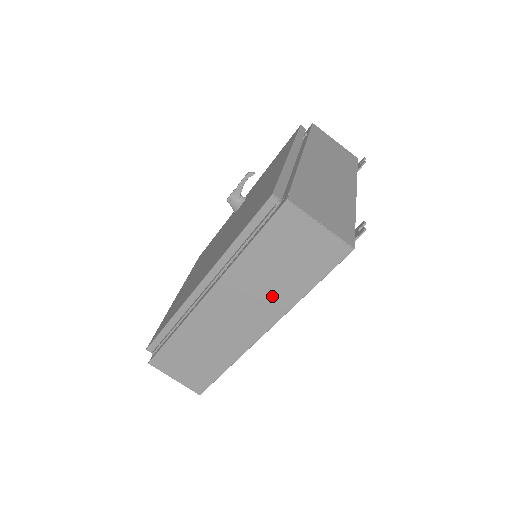
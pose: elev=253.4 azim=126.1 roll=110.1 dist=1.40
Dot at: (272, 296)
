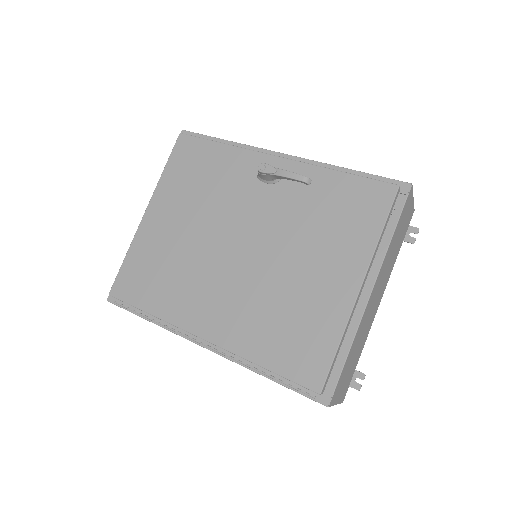
Dot at: occluded
